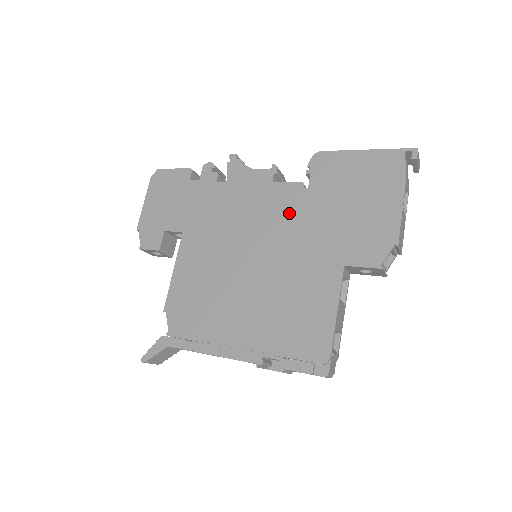
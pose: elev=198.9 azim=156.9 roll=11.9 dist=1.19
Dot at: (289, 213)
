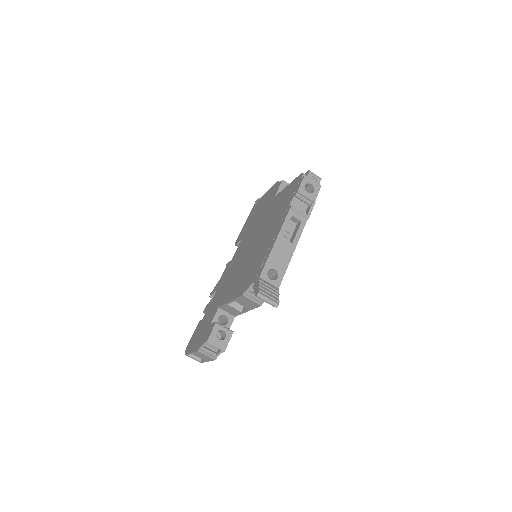
Dot at: (245, 241)
